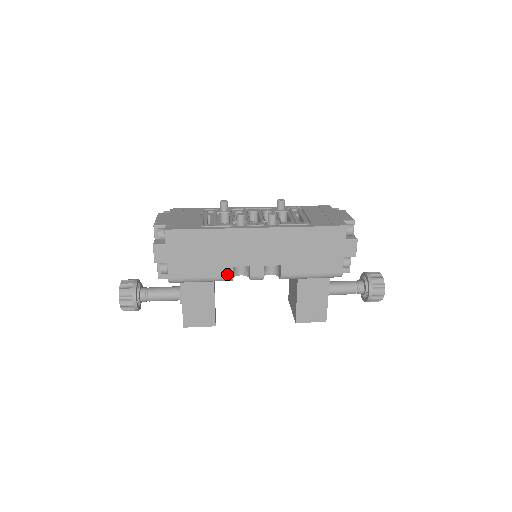
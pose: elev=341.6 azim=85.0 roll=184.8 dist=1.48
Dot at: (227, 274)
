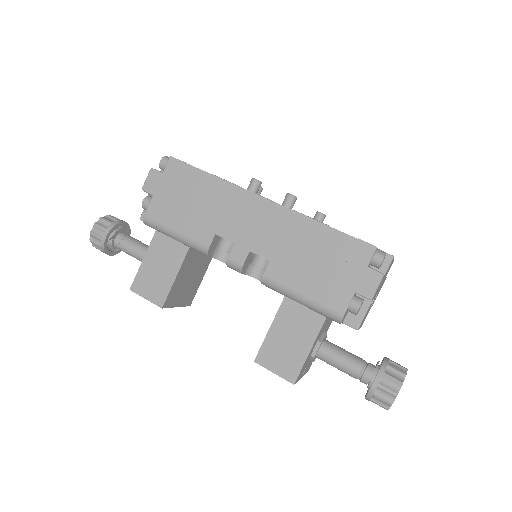
Dot at: (205, 240)
